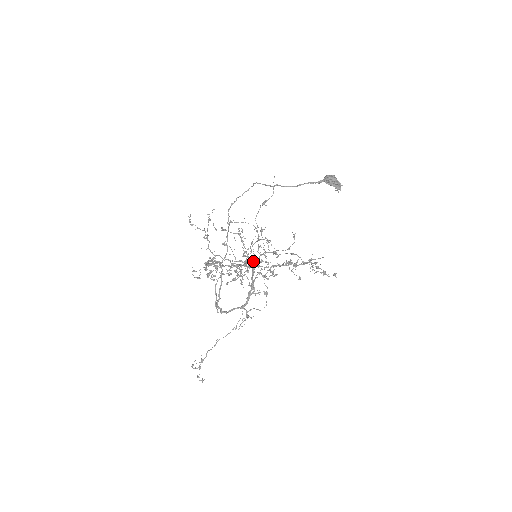
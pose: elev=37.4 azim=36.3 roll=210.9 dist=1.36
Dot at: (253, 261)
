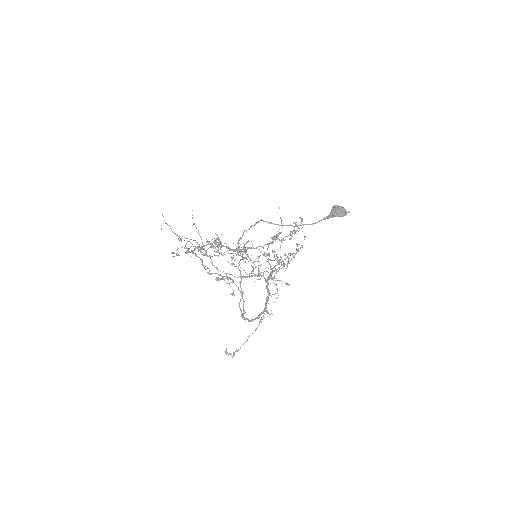
Dot at: (263, 272)
